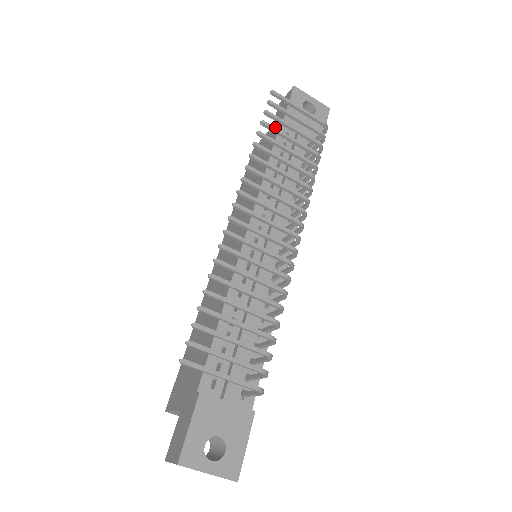
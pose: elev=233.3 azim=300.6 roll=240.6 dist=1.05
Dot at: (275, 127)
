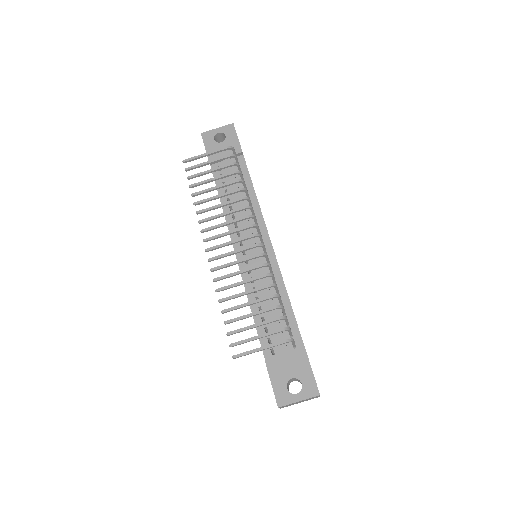
Dot at: (199, 182)
